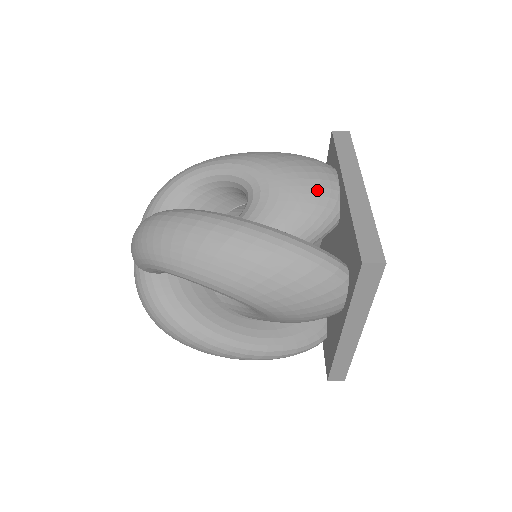
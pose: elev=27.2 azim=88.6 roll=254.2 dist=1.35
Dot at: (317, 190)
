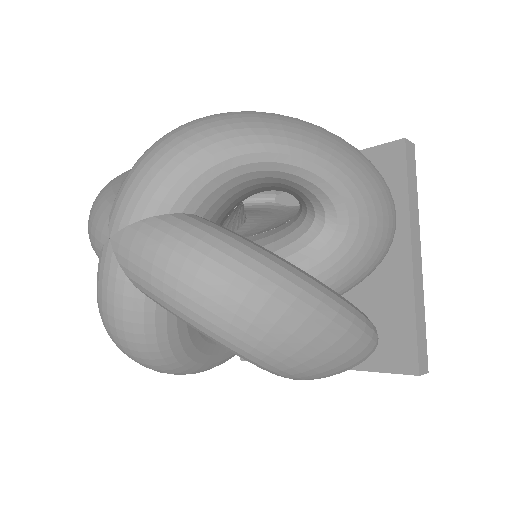
Dot at: (387, 243)
